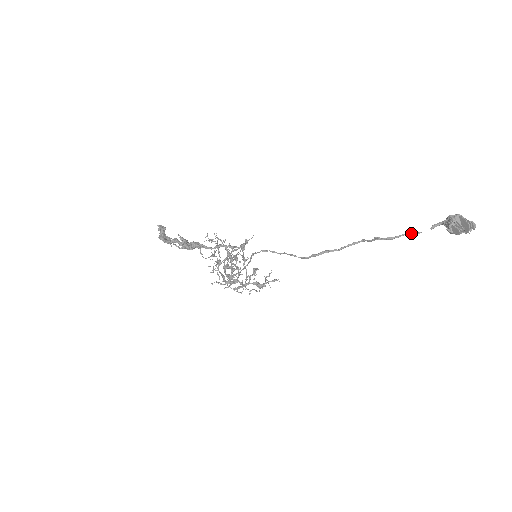
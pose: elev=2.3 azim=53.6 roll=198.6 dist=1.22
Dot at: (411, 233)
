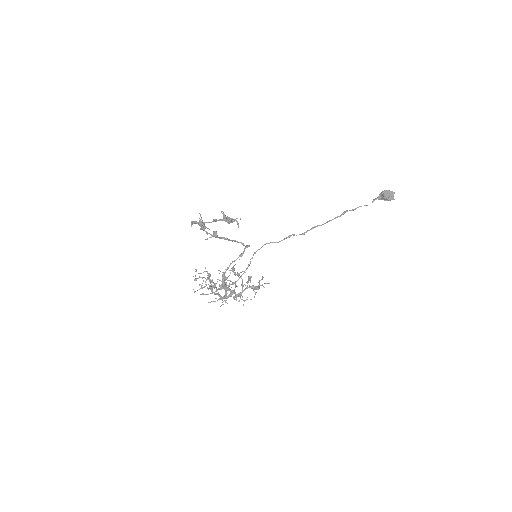
Dot at: occluded
